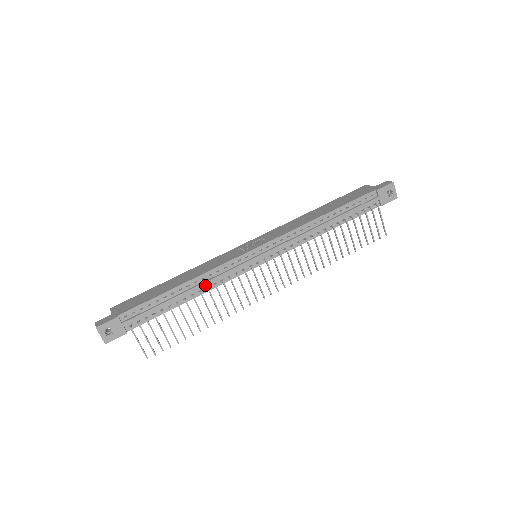
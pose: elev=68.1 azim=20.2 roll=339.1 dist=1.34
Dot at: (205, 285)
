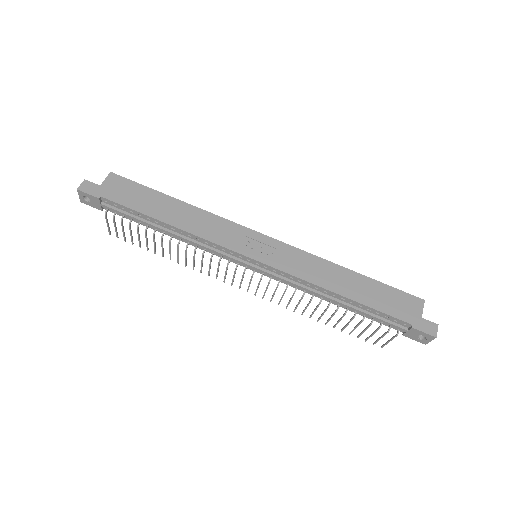
Dot at: (187, 241)
